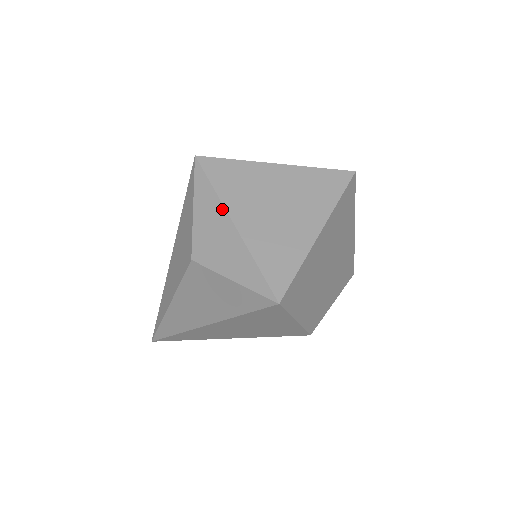
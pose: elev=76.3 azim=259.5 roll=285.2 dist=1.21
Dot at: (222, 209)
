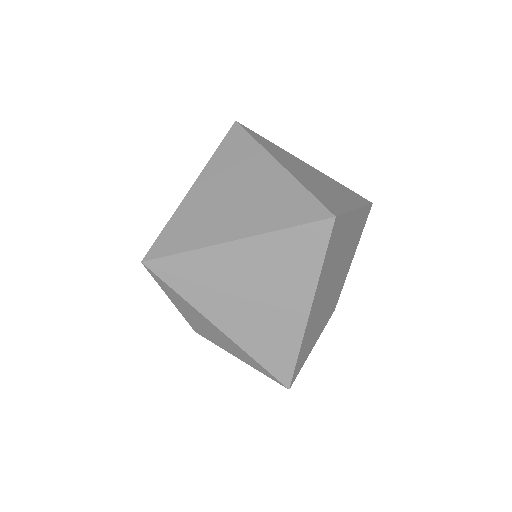
Dot at: (199, 314)
